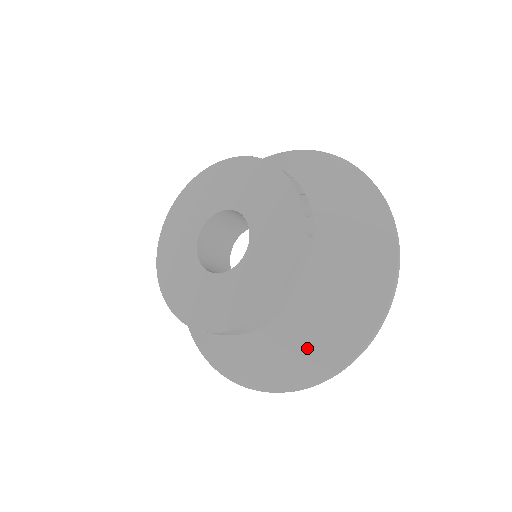
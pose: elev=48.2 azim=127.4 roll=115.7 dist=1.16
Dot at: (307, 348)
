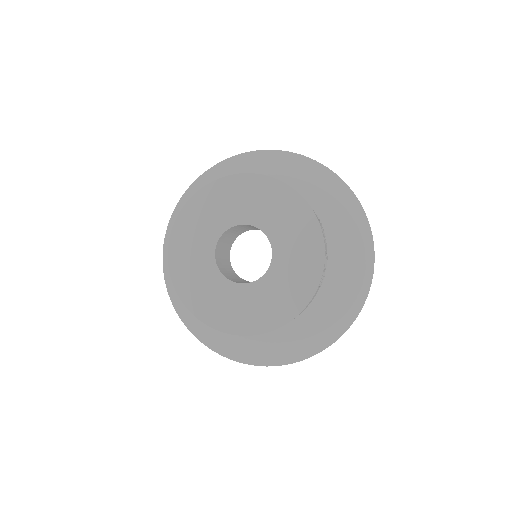
Dot at: (272, 344)
